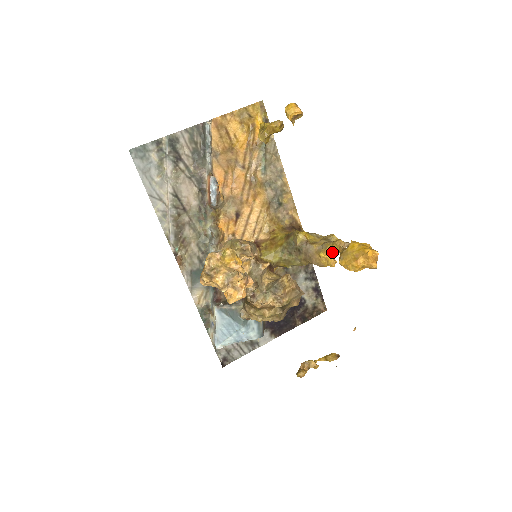
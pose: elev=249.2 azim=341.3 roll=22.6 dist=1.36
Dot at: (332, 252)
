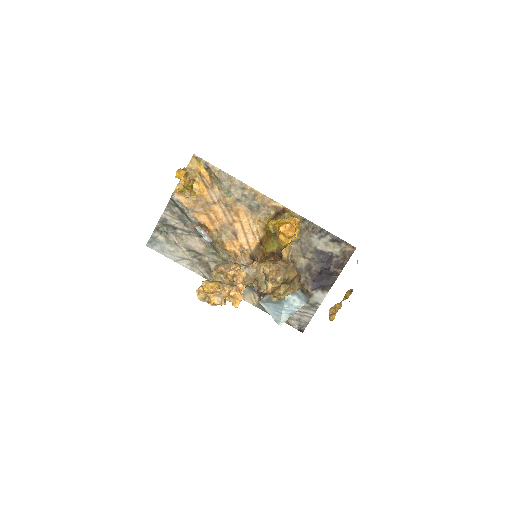
Dot at: occluded
